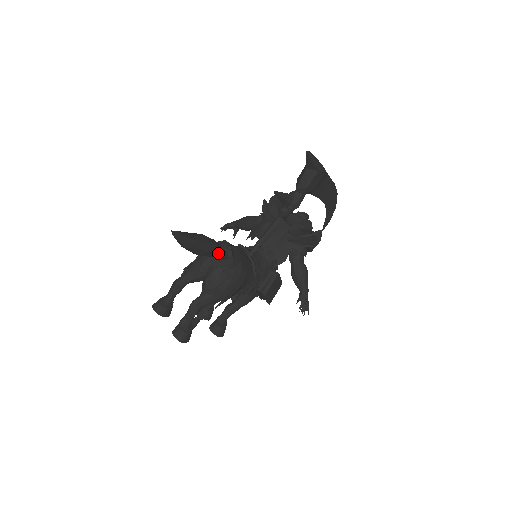
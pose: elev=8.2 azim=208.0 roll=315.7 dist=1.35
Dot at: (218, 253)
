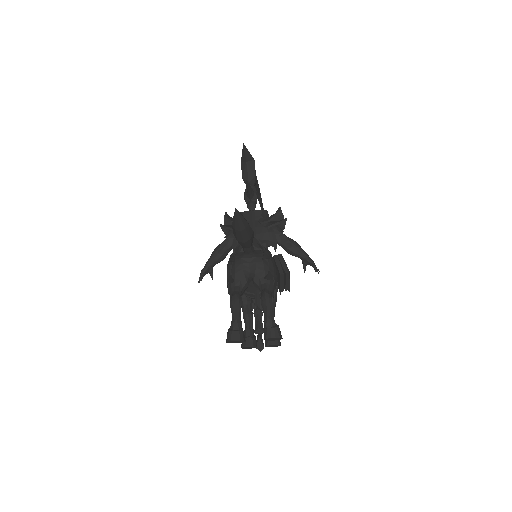
Dot at: (252, 241)
